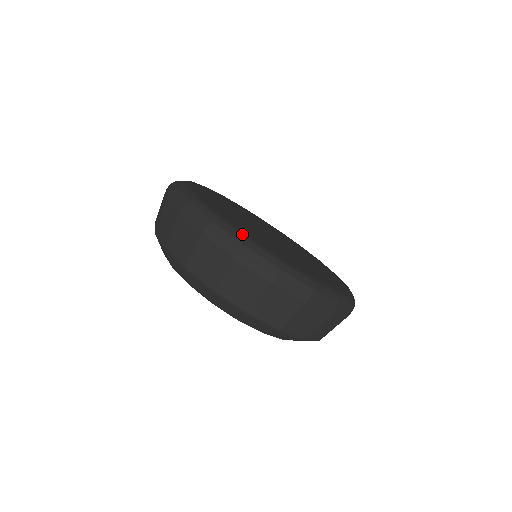
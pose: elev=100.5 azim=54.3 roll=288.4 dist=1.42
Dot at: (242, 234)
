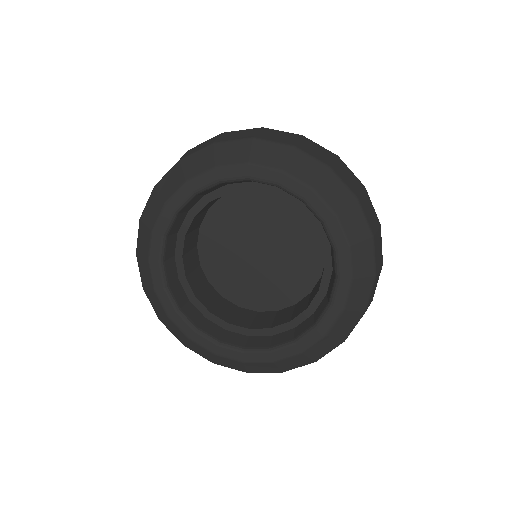
Dot at: occluded
